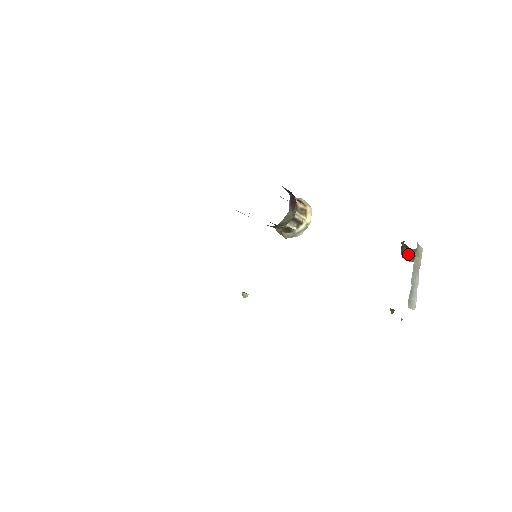
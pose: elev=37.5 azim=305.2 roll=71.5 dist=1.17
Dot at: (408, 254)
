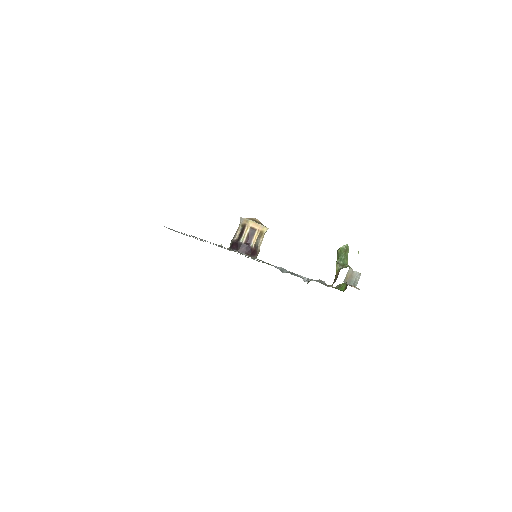
Dot at: occluded
